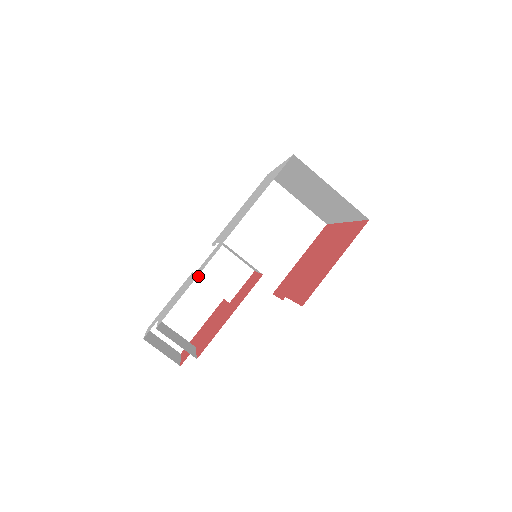
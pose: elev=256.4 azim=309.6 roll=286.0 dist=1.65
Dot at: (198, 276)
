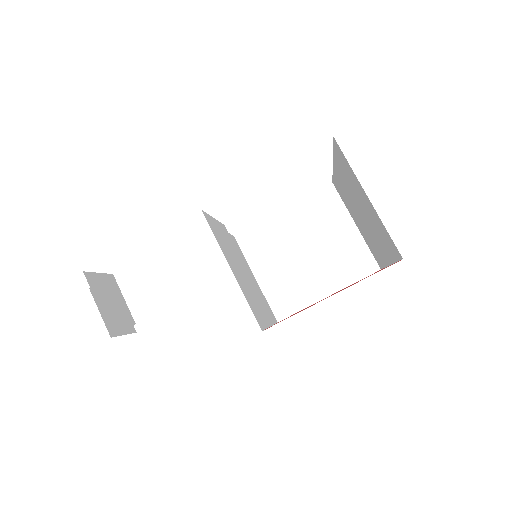
Dot at: (176, 246)
